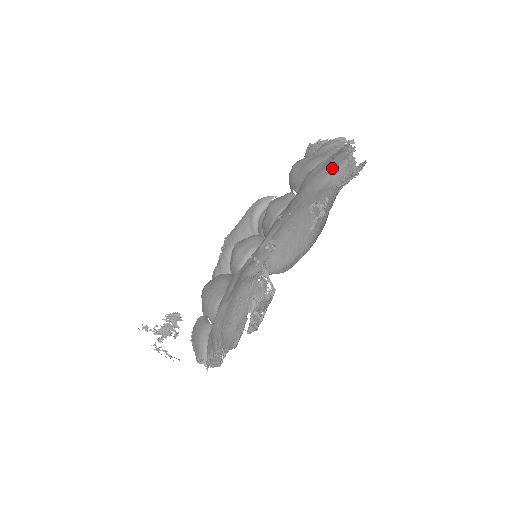
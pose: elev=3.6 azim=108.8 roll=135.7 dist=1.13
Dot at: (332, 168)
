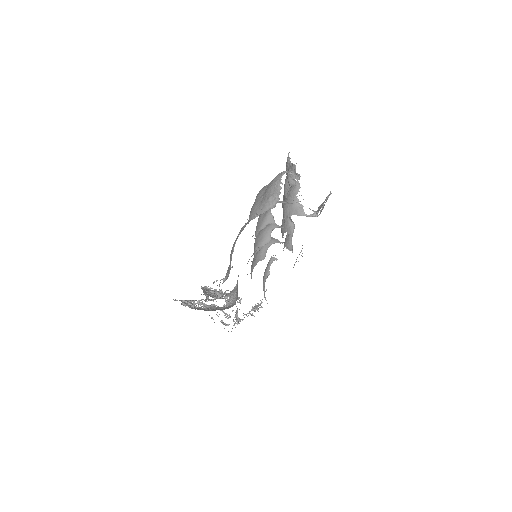
Dot at: occluded
